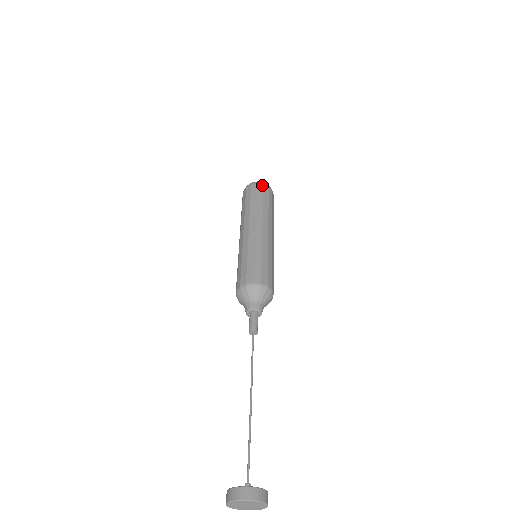
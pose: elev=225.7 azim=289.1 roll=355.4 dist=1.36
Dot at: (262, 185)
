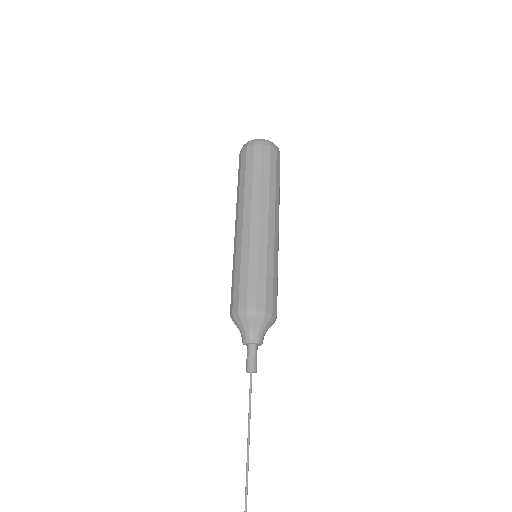
Dot at: (261, 146)
